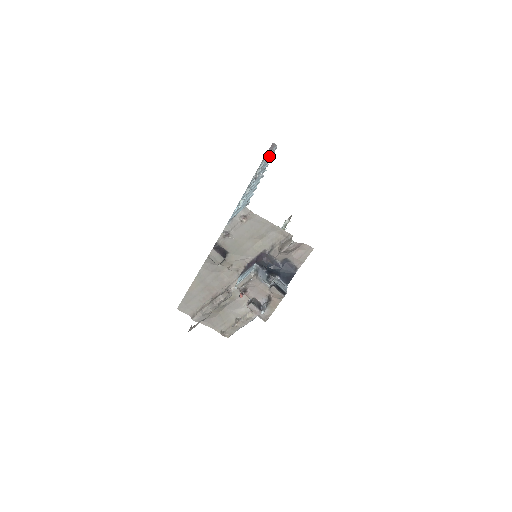
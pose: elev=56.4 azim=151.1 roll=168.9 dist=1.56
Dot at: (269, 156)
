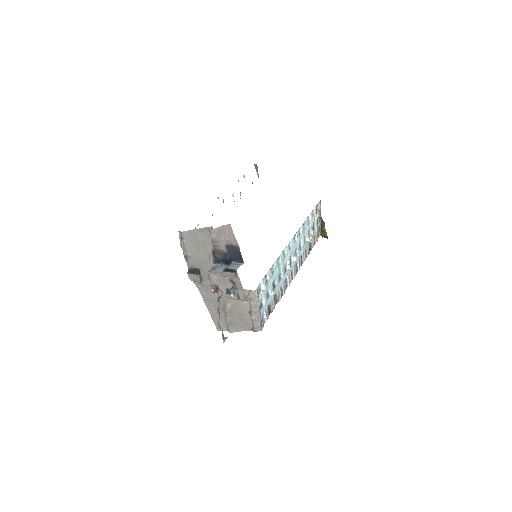
Dot at: (244, 177)
